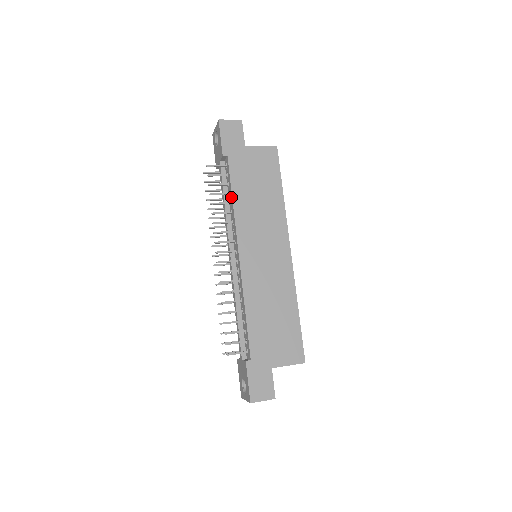
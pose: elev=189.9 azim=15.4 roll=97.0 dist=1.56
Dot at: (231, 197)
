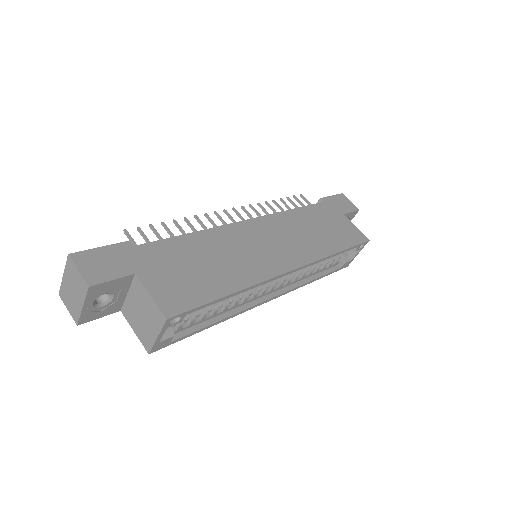
Dot at: (294, 210)
